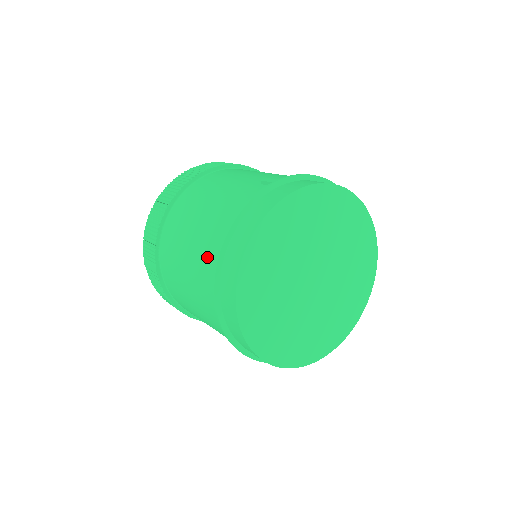
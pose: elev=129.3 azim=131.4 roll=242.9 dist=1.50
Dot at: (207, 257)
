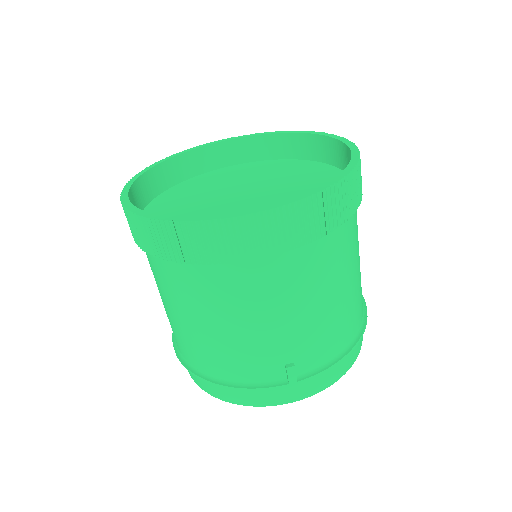
Dot at: (189, 352)
